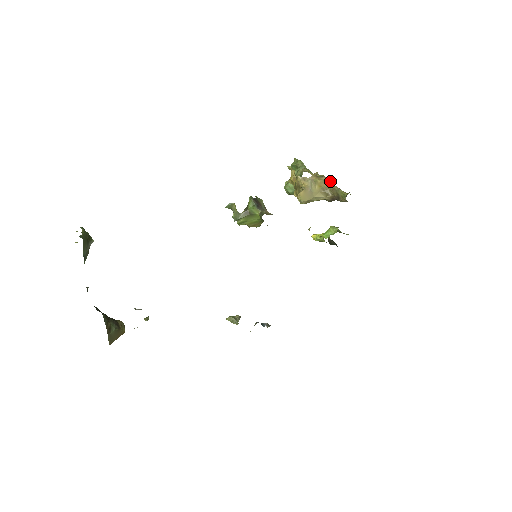
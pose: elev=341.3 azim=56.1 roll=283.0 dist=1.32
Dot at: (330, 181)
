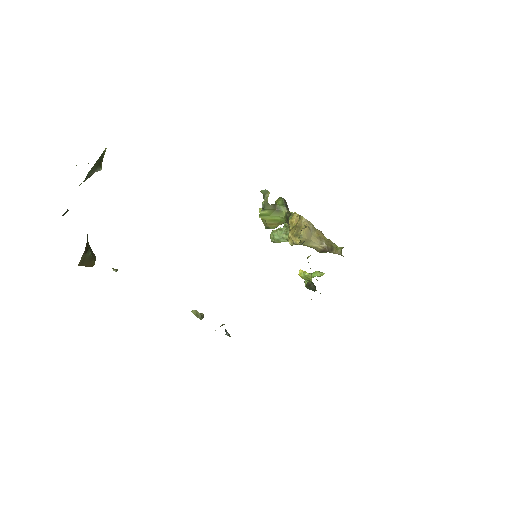
Dot at: occluded
